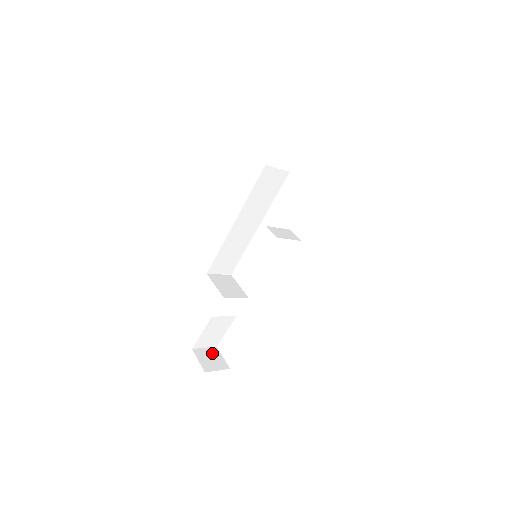
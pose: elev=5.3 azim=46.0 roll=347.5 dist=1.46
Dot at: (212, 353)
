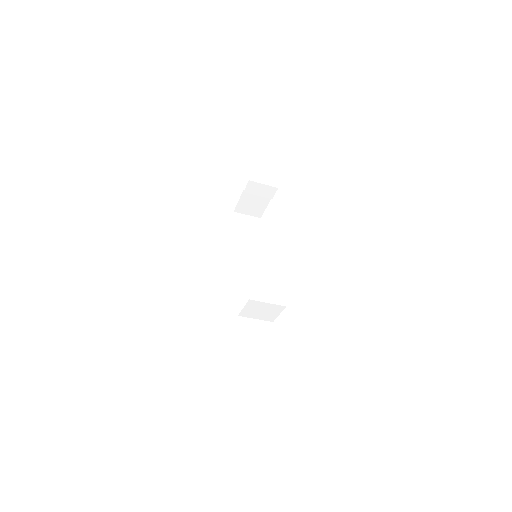
Dot at: occluded
